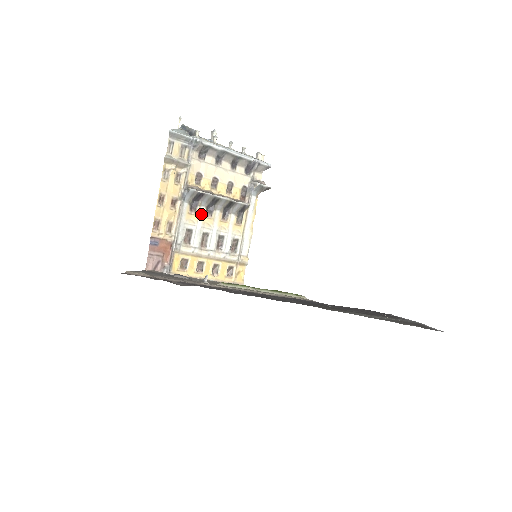
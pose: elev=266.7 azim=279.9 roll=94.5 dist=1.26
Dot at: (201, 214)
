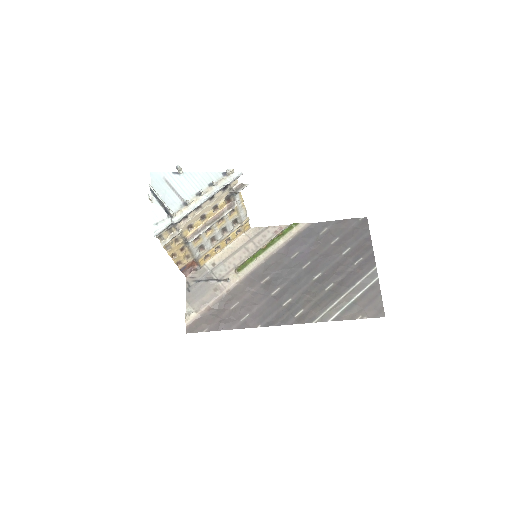
Dot at: (203, 236)
